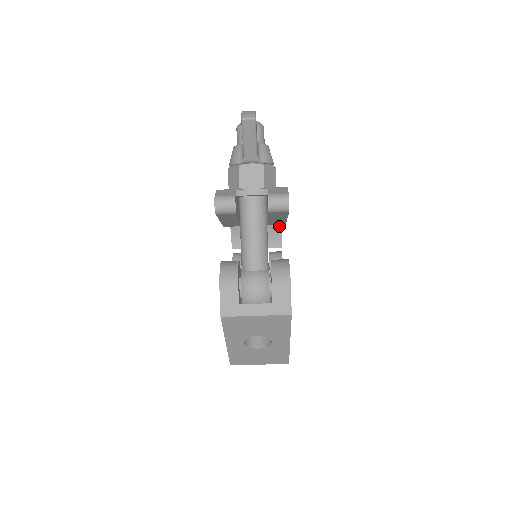
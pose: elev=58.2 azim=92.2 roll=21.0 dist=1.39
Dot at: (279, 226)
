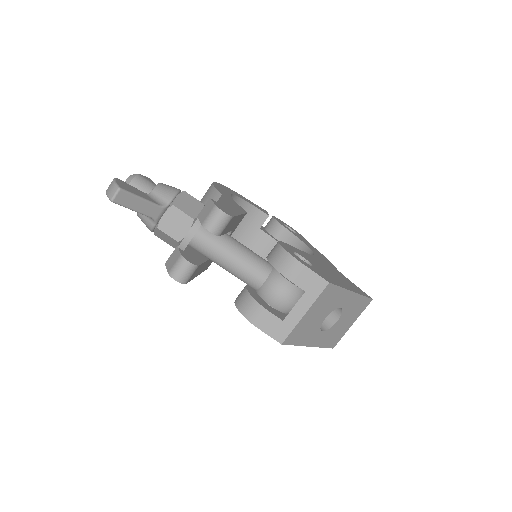
Dot at: (248, 206)
